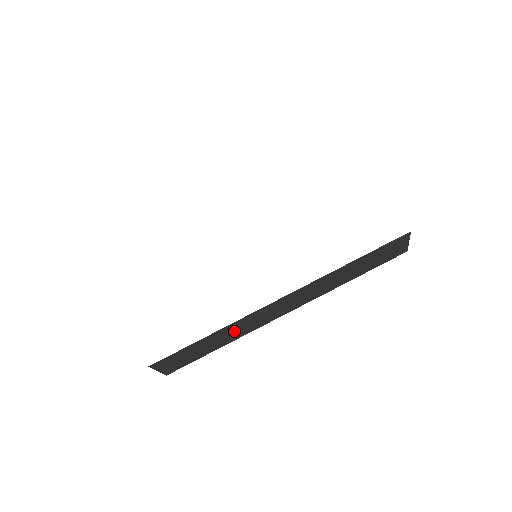
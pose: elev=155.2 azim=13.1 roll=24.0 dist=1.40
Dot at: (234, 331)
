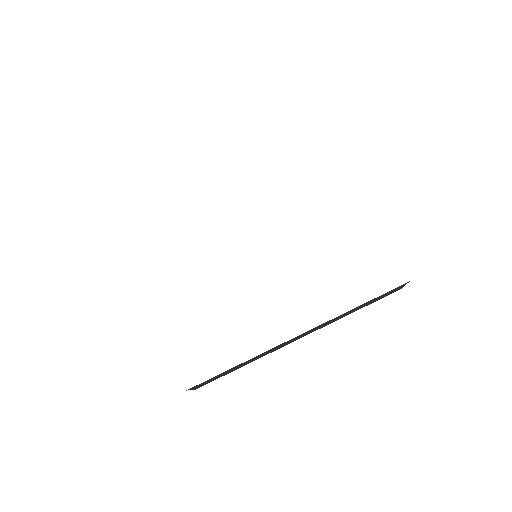
Dot at: (258, 357)
